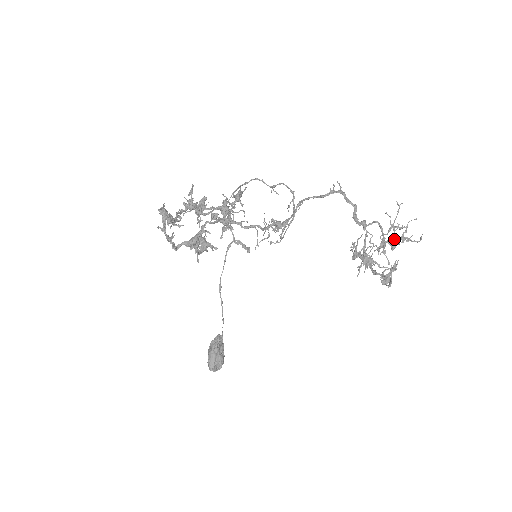
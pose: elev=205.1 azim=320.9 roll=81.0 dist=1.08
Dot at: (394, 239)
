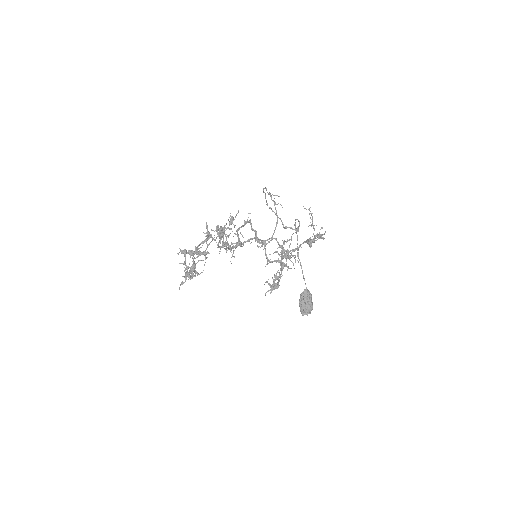
Dot at: (308, 239)
